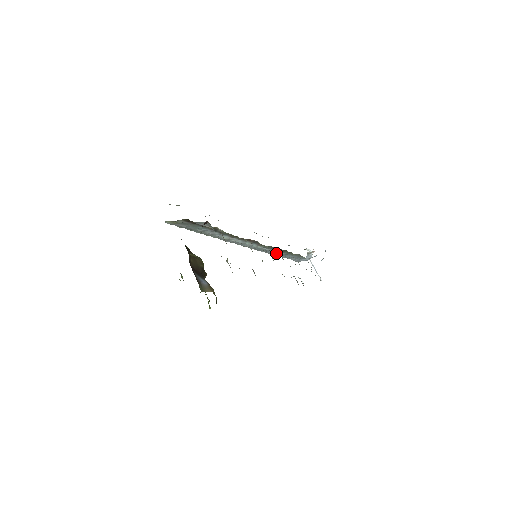
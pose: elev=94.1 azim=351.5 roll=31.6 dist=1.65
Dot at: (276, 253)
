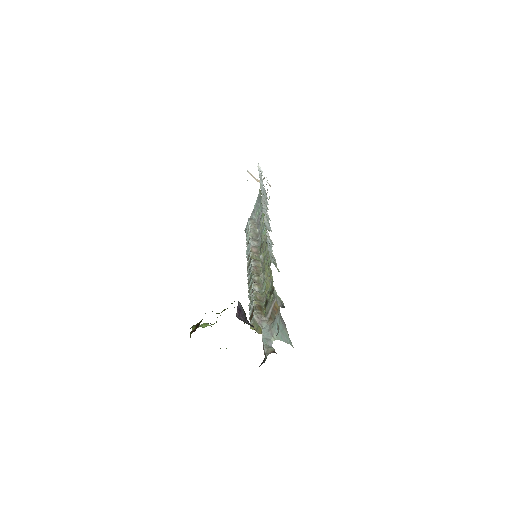
Dot at: occluded
